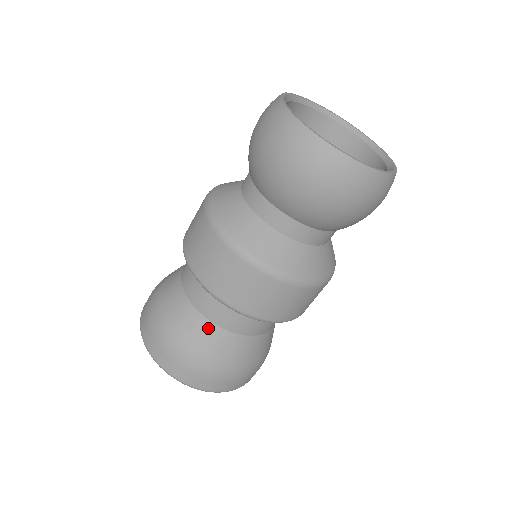
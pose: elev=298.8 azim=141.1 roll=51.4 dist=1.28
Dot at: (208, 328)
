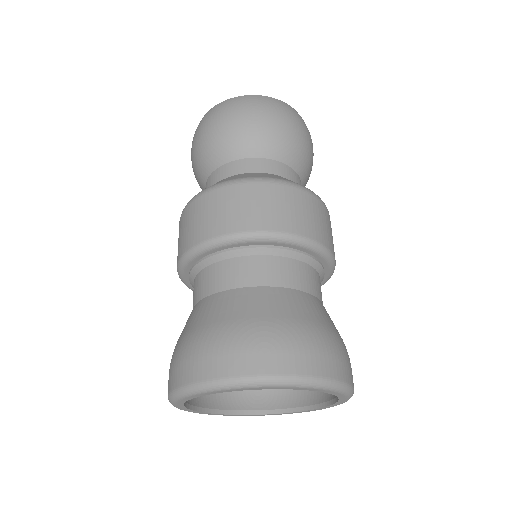
Dot at: (294, 295)
